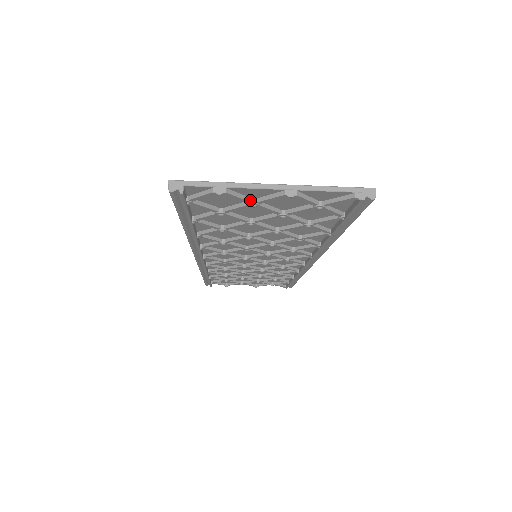
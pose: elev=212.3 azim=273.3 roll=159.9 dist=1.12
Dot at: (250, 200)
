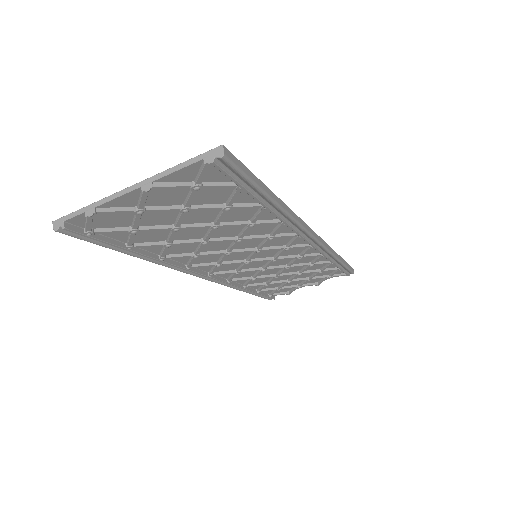
Dot at: (131, 209)
